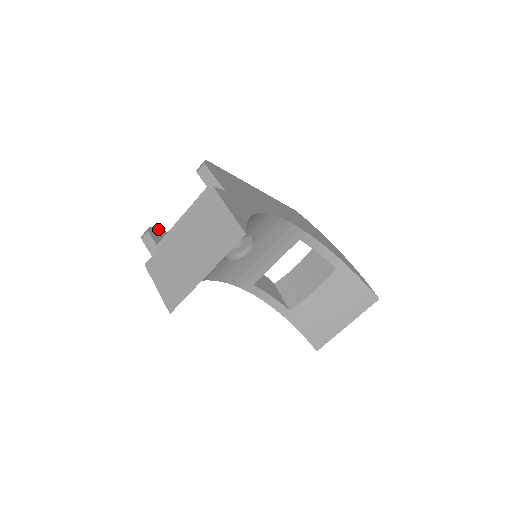
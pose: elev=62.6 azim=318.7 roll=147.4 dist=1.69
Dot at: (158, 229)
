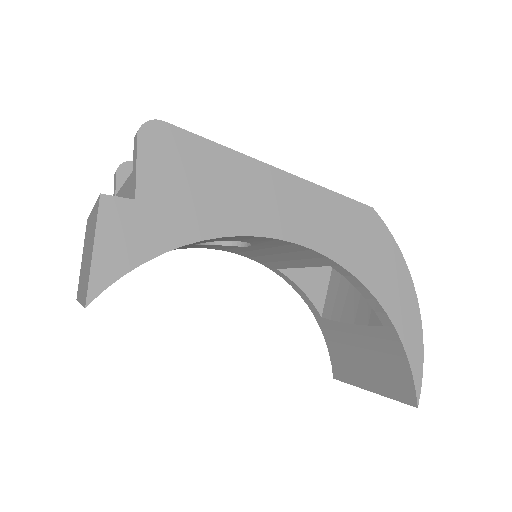
Dot at: occluded
